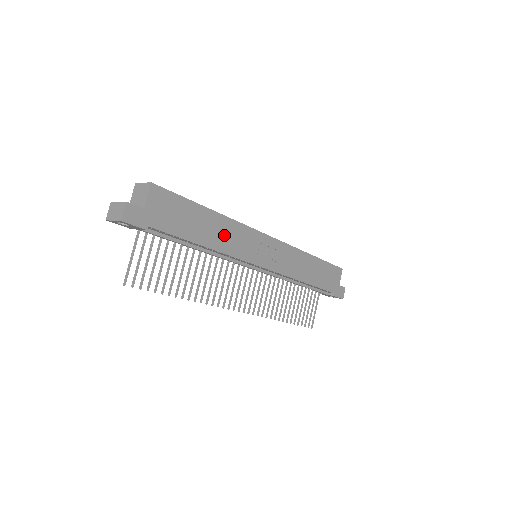
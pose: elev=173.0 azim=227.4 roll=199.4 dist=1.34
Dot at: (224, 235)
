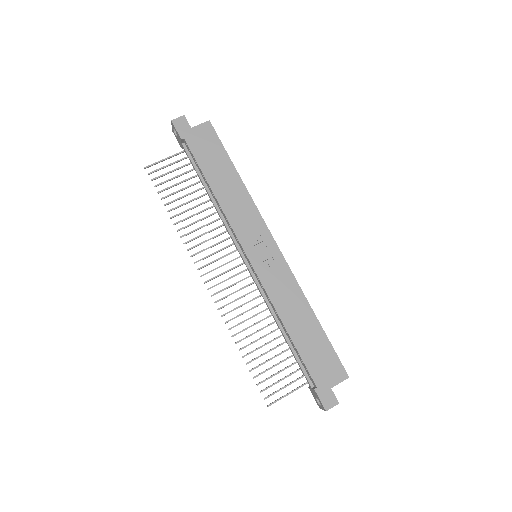
Dot at: (234, 198)
